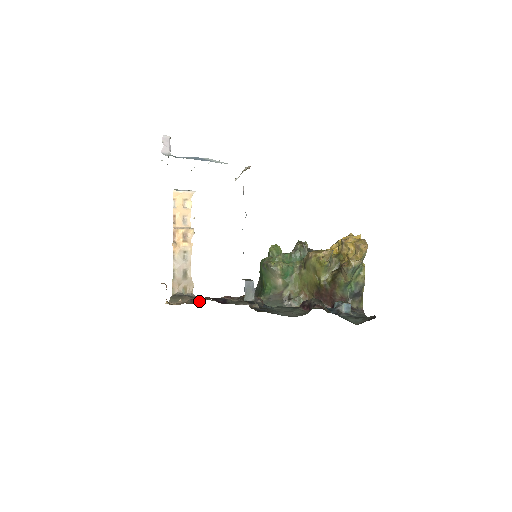
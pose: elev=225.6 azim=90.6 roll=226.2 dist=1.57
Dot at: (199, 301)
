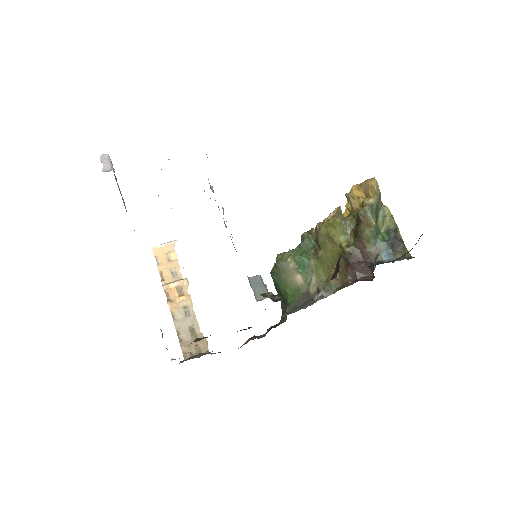
Dot at: occluded
